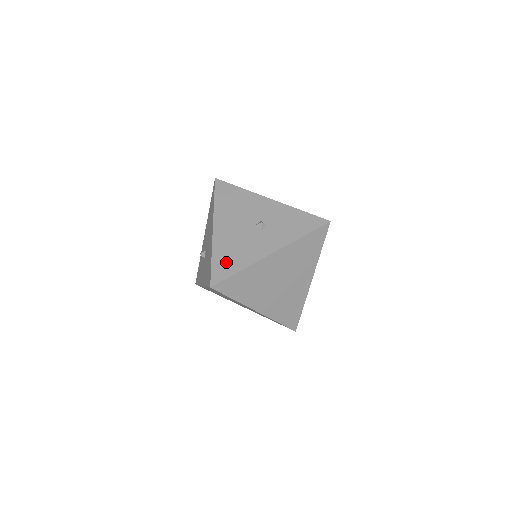
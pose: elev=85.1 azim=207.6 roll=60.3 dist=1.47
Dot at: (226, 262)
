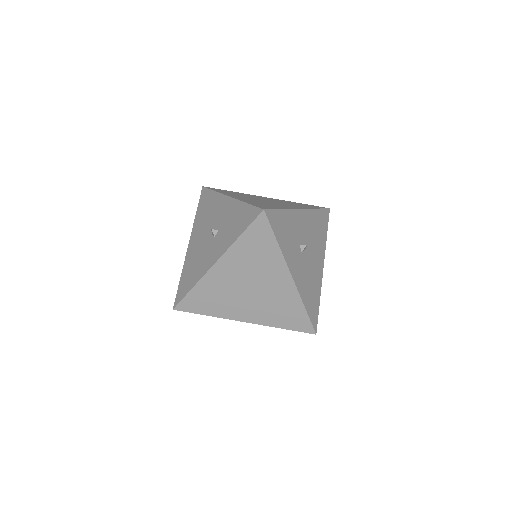
Dot at: (186, 280)
